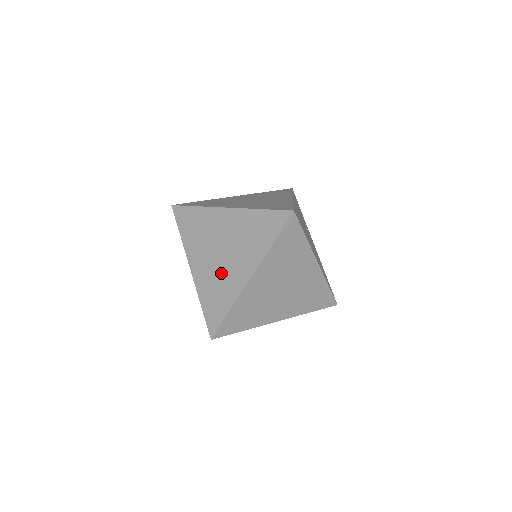
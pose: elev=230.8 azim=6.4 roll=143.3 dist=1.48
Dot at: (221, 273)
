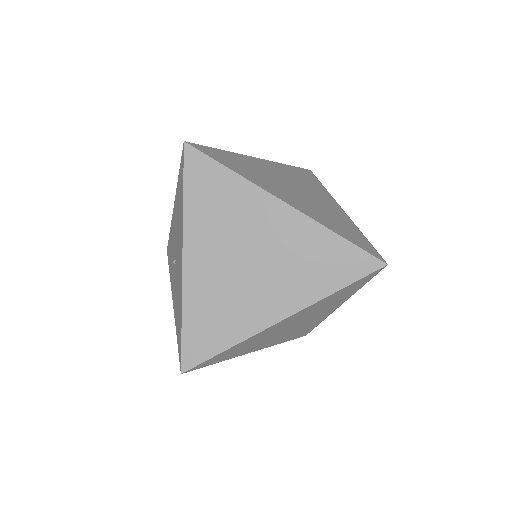
Dot at: (237, 291)
